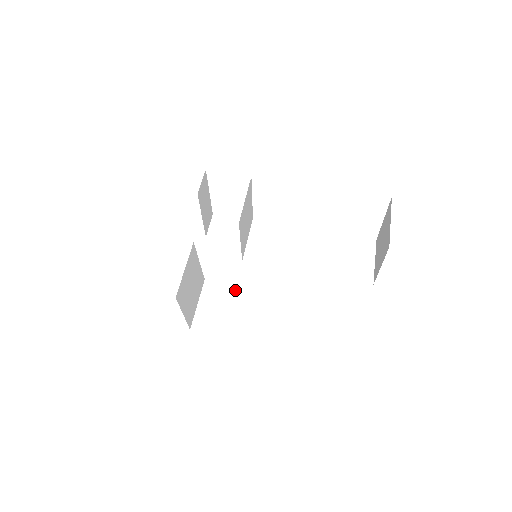
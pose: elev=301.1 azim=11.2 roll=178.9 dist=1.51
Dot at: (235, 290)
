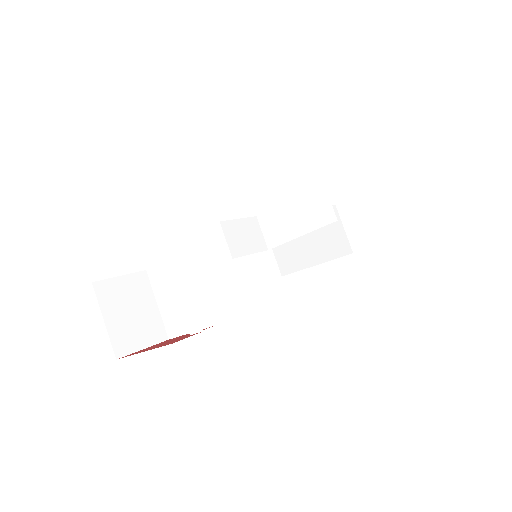
Dot at: (136, 281)
